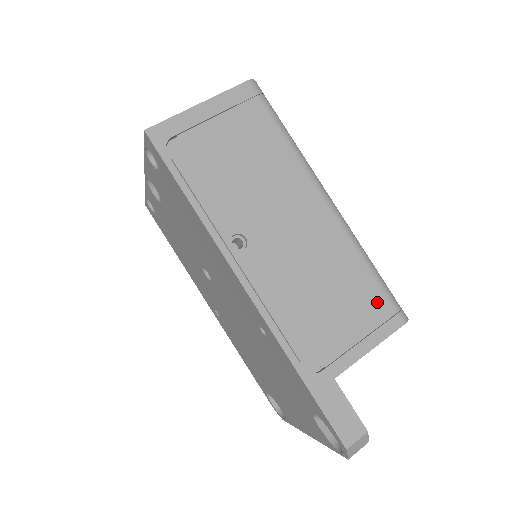
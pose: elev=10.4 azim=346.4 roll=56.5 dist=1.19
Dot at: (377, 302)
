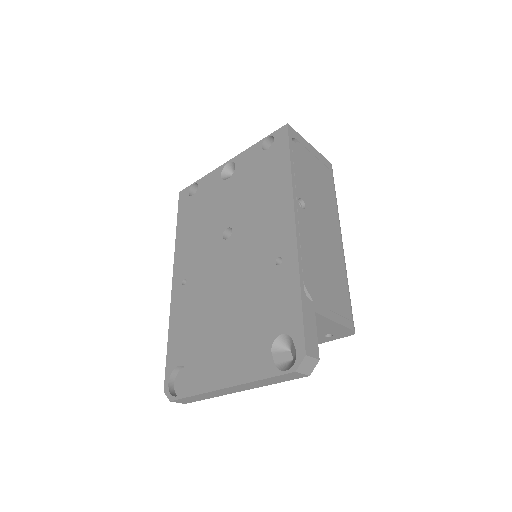
Dot at: (346, 305)
